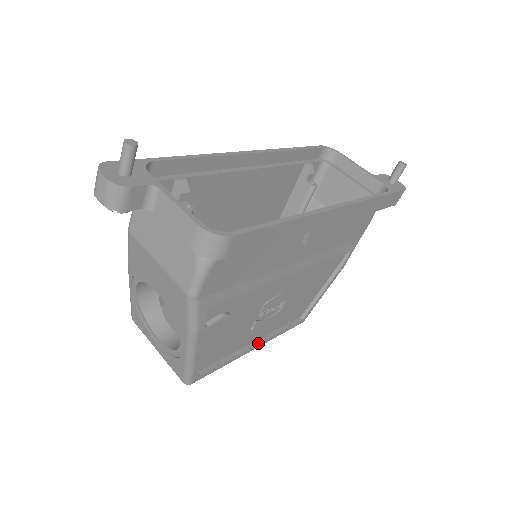
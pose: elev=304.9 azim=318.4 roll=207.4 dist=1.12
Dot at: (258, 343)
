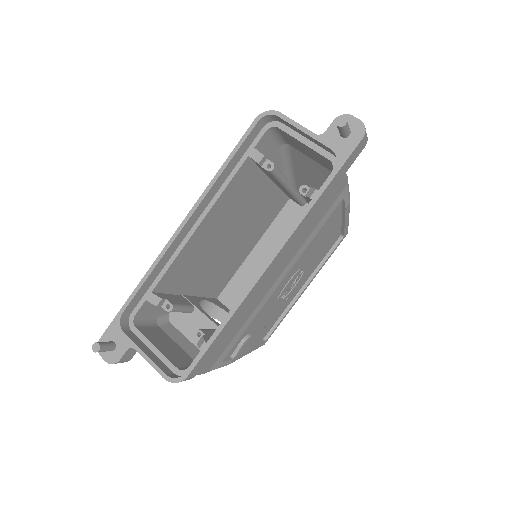
Dot at: (304, 288)
